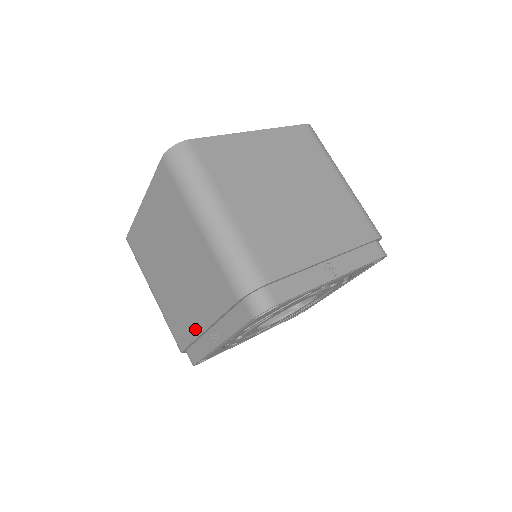
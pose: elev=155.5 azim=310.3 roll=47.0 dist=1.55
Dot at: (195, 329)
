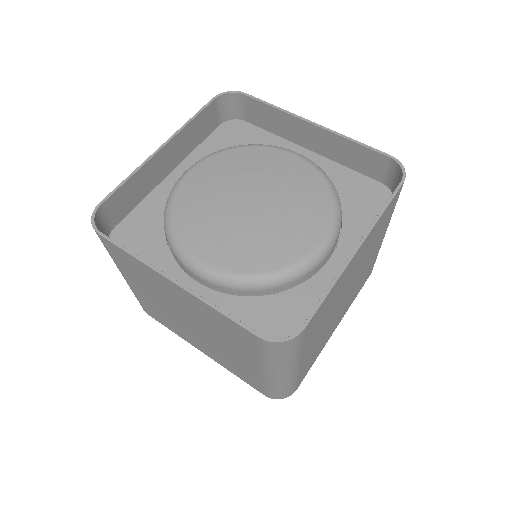
Dot at: (186, 339)
